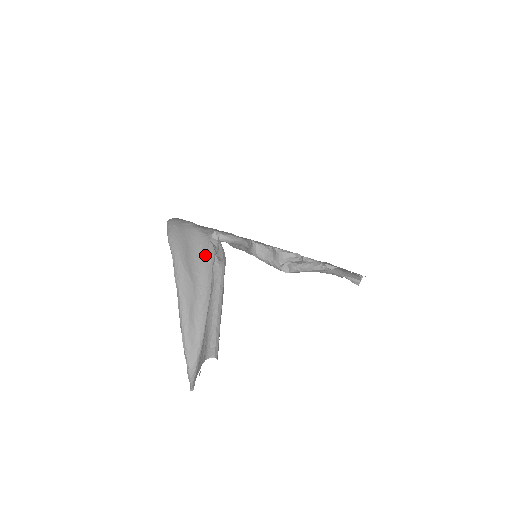
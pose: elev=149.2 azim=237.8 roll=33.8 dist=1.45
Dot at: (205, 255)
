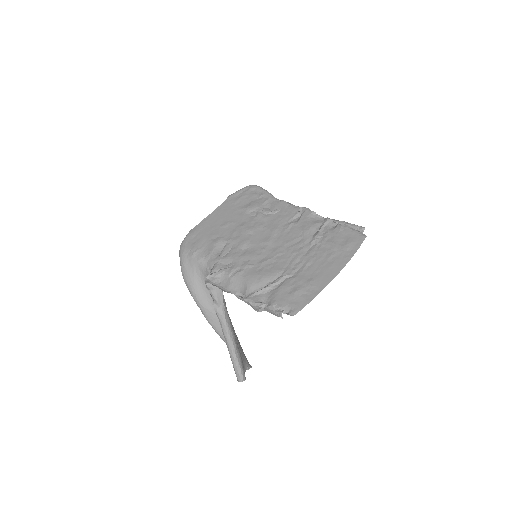
Dot at: occluded
